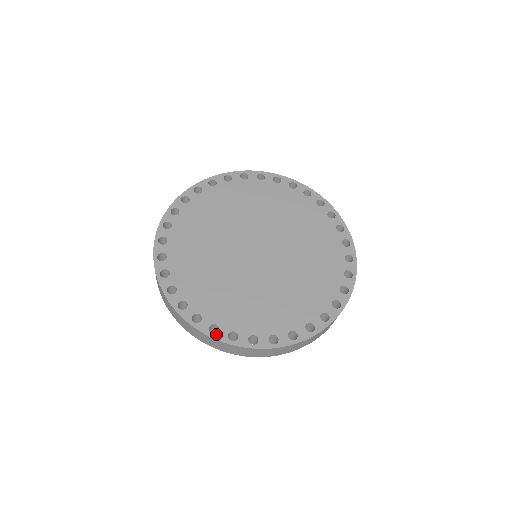
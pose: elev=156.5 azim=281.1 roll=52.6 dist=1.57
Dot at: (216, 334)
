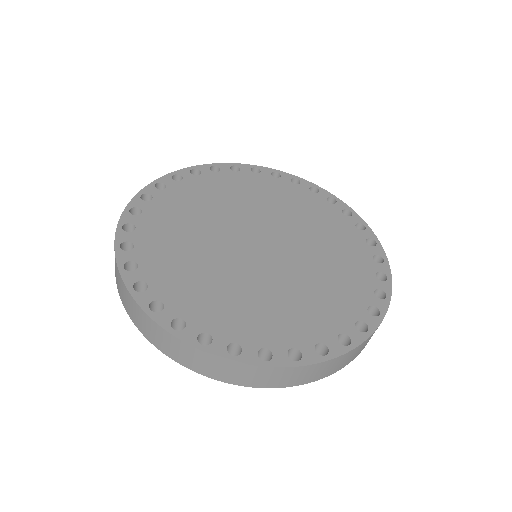
Dot at: (208, 346)
